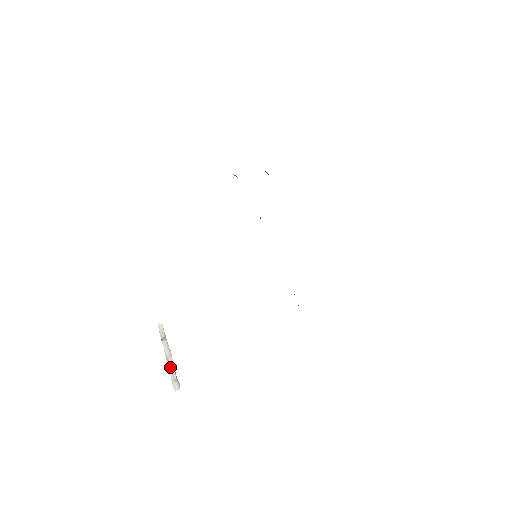
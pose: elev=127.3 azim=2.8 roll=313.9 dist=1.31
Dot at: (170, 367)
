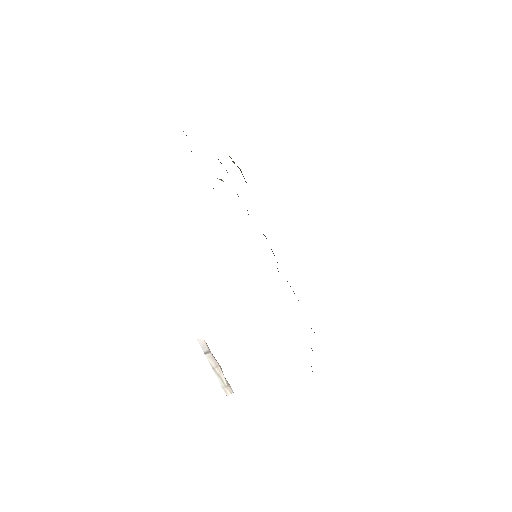
Dot at: (218, 376)
